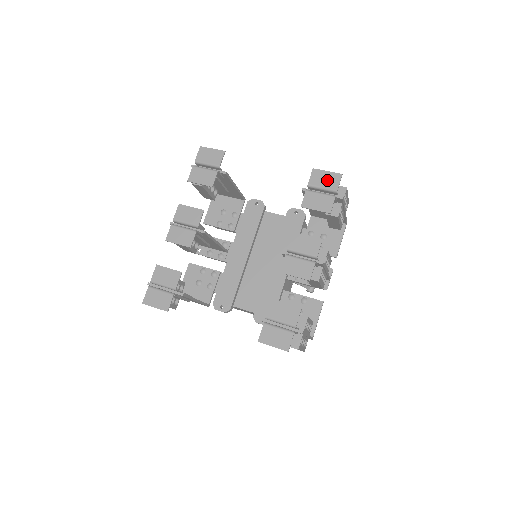
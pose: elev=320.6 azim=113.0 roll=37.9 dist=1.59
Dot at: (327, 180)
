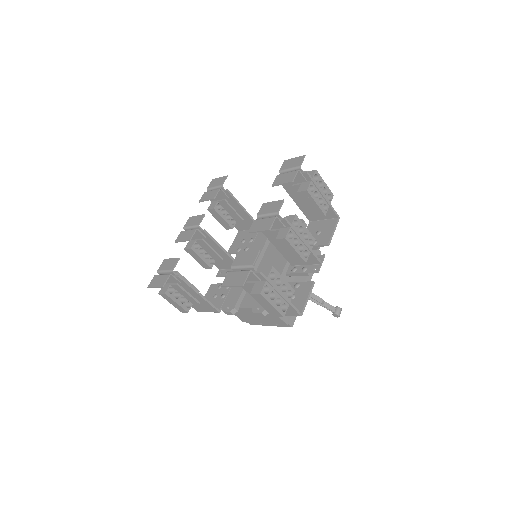
Dot at: (293, 163)
